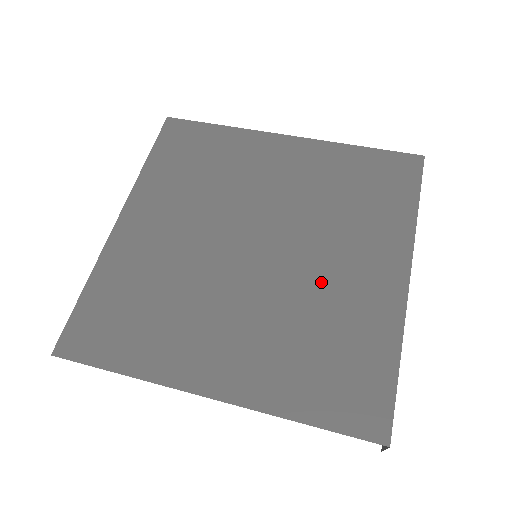
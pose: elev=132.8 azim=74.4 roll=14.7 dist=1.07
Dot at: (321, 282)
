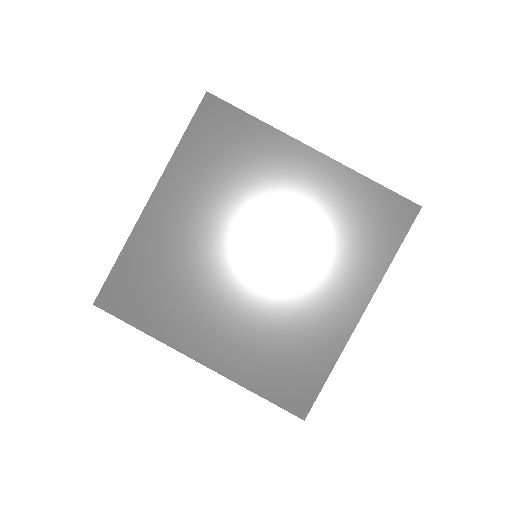
Dot at: (297, 300)
